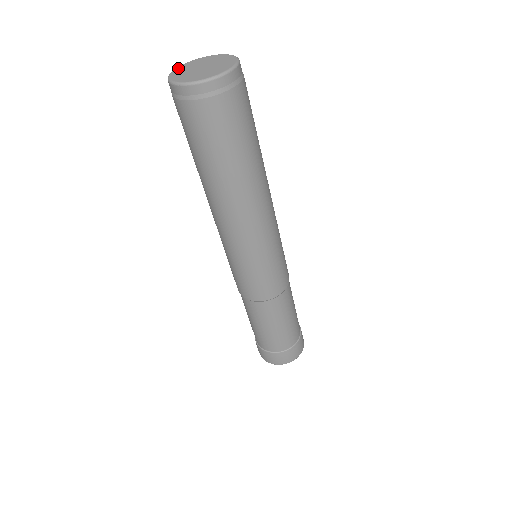
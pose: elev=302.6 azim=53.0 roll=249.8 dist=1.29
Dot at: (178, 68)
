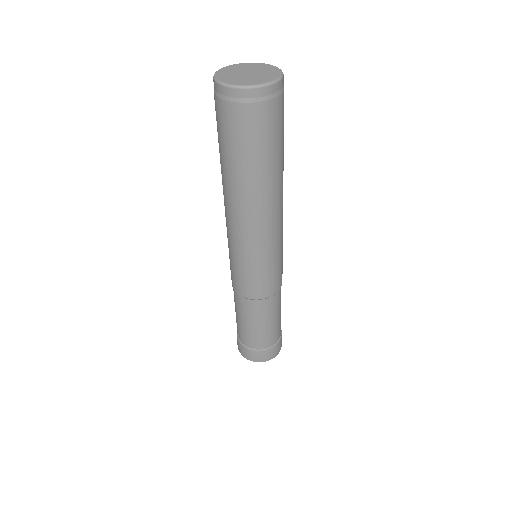
Dot at: (219, 72)
